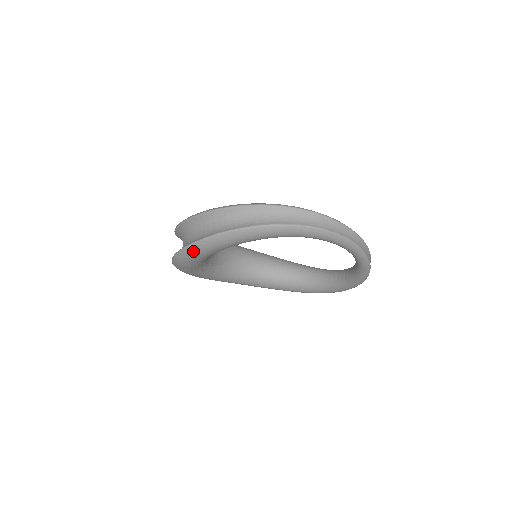
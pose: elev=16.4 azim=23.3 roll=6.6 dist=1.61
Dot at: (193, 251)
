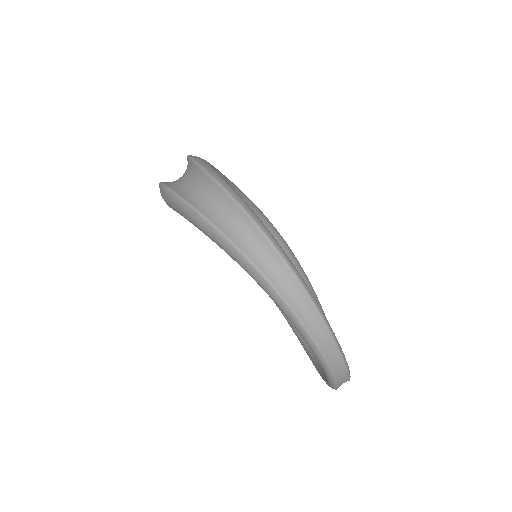
Dot at: (162, 193)
